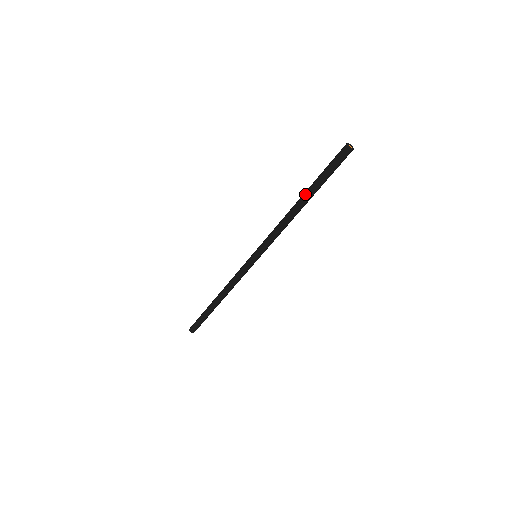
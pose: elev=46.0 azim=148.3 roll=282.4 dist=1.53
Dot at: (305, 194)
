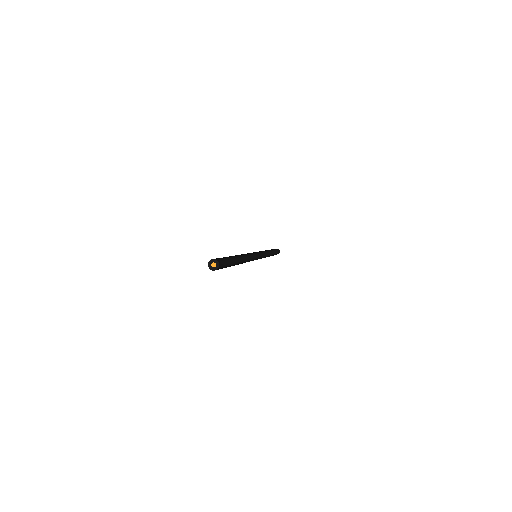
Dot at: occluded
